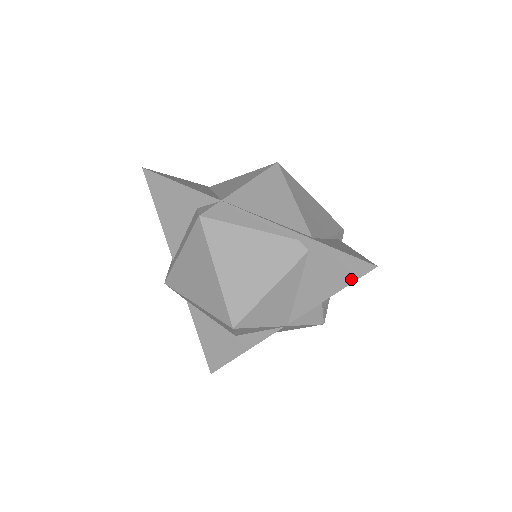
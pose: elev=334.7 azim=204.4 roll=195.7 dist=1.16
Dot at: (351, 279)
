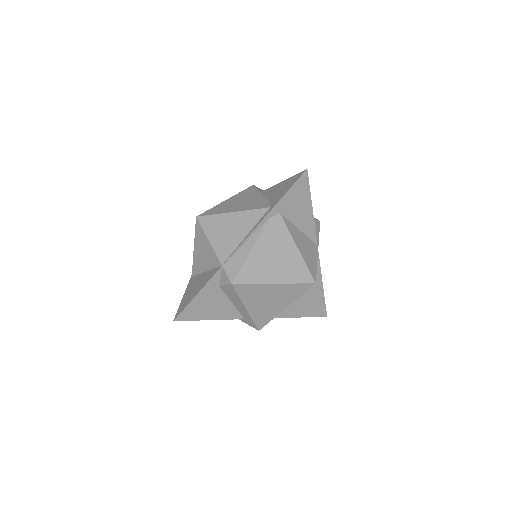
Dot at: (307, 190)
